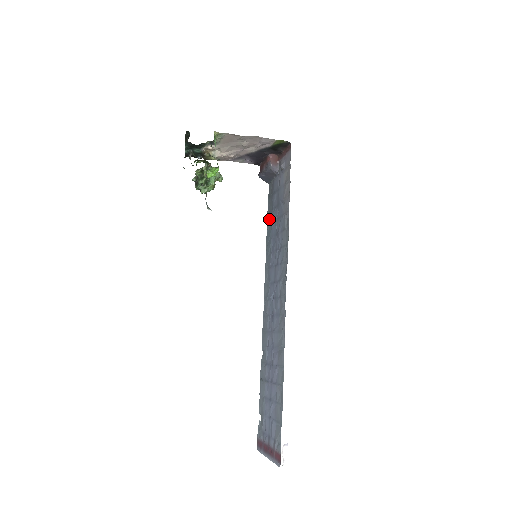
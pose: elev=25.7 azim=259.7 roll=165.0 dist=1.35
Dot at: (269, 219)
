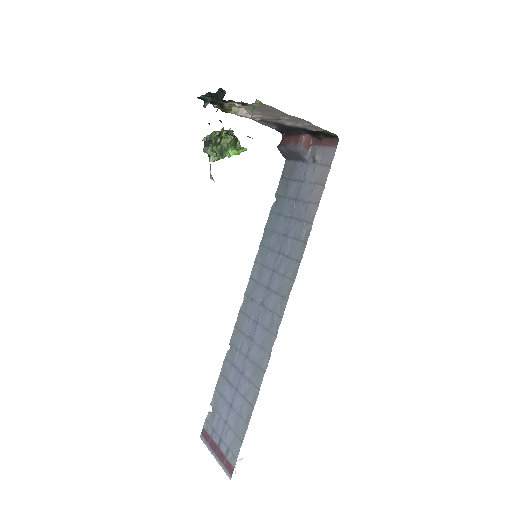
Dot at: (276, 206)
